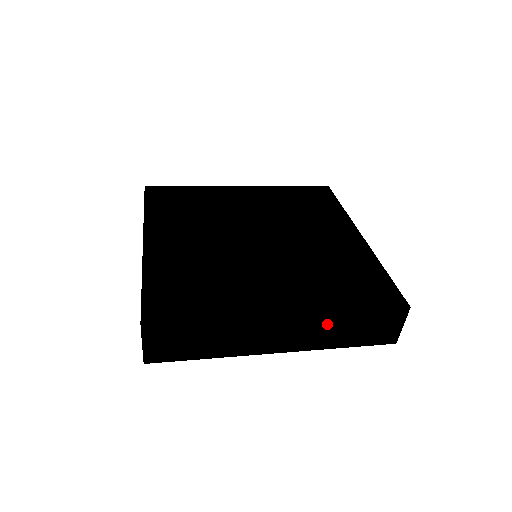
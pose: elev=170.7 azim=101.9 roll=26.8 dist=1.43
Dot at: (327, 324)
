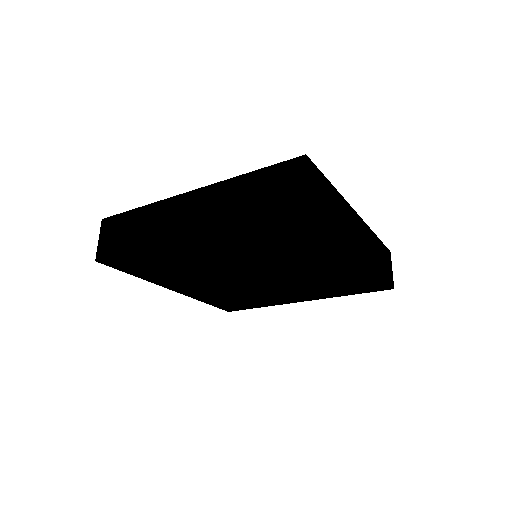
Dot at: (226, 194)
